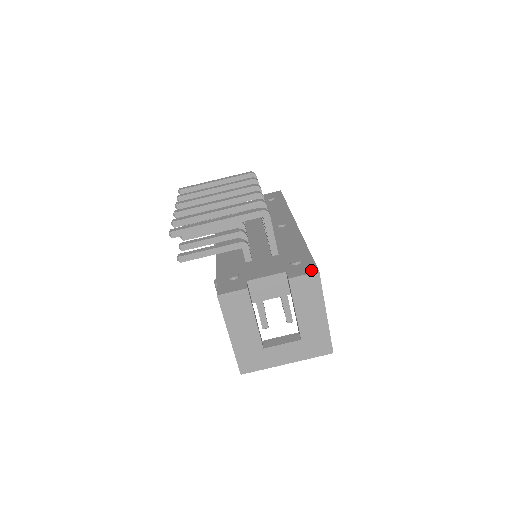
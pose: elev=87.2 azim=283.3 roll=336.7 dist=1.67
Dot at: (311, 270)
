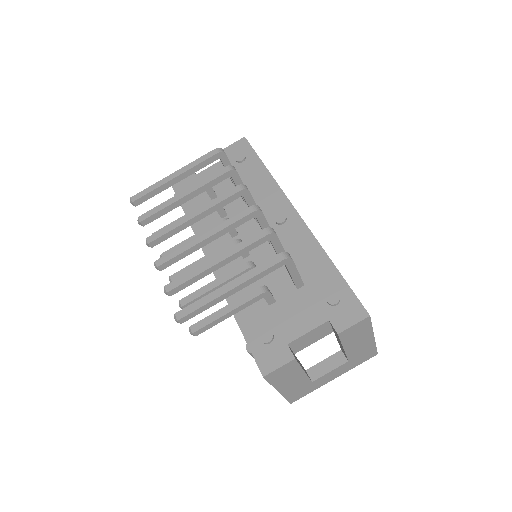
Dot at: (359, 315)
